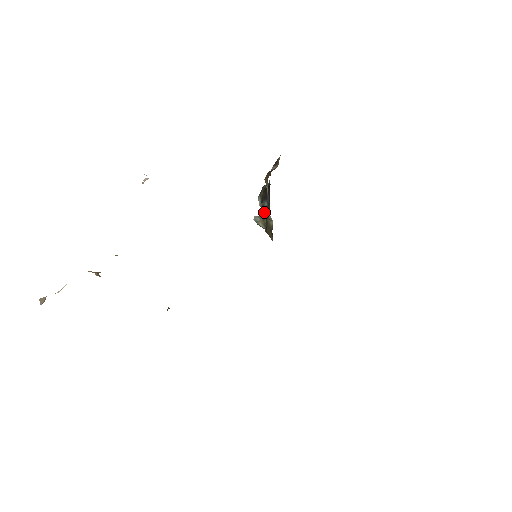
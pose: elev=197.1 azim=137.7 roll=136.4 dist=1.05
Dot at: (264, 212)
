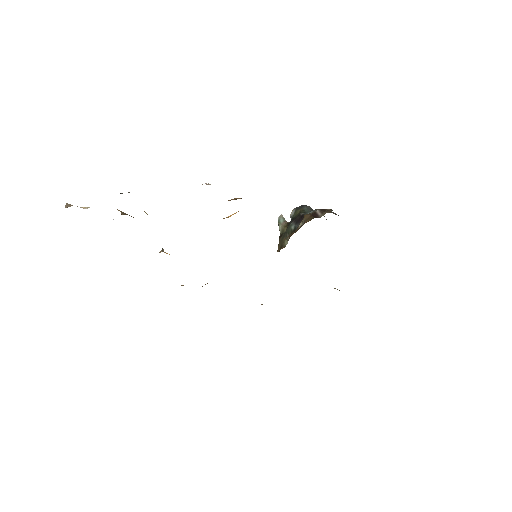
Dot at: (287, 230)
